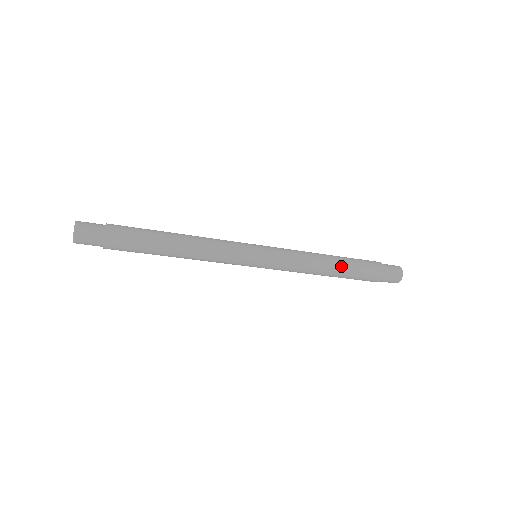
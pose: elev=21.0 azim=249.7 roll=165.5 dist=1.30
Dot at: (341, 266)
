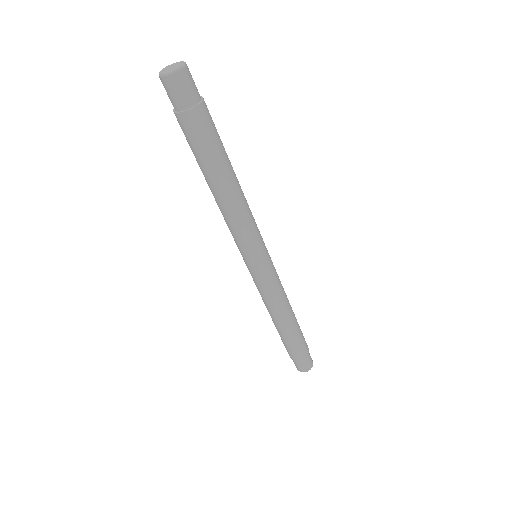
Dot at: occluded
